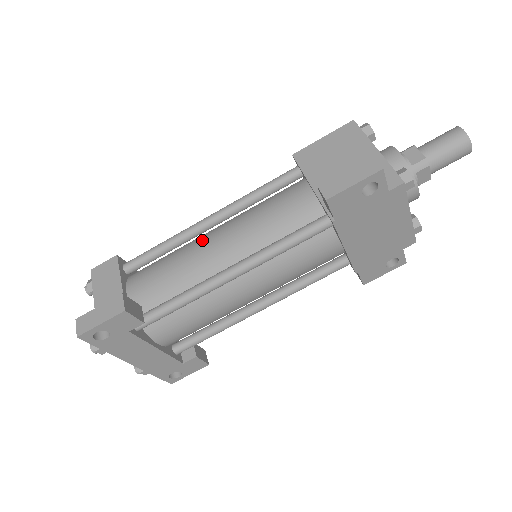
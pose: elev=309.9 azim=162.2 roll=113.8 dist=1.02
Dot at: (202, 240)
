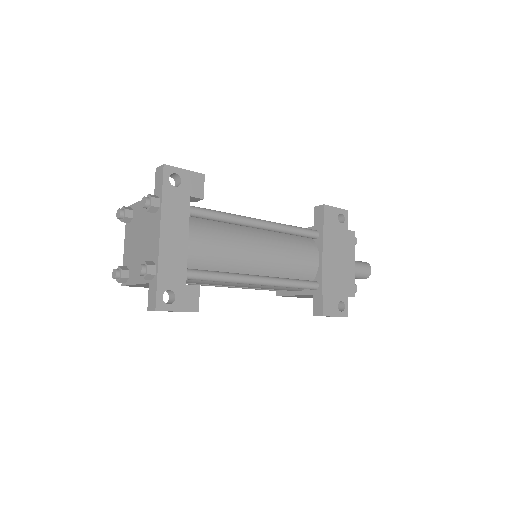
Dot at: occluded
